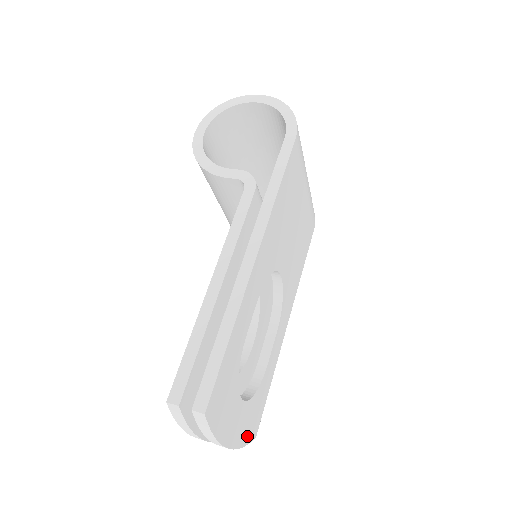
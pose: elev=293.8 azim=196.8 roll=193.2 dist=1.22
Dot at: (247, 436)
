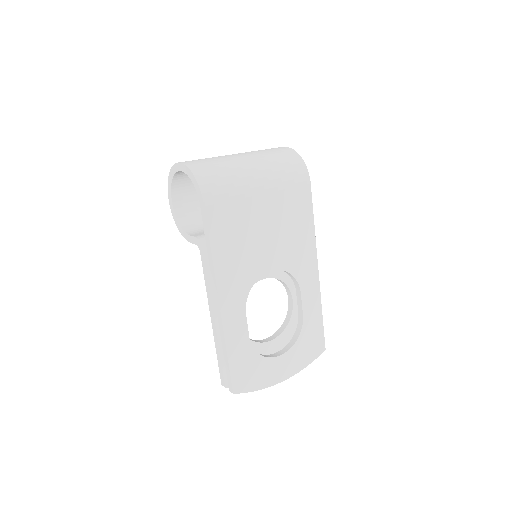
Dot at: (308, 359)
